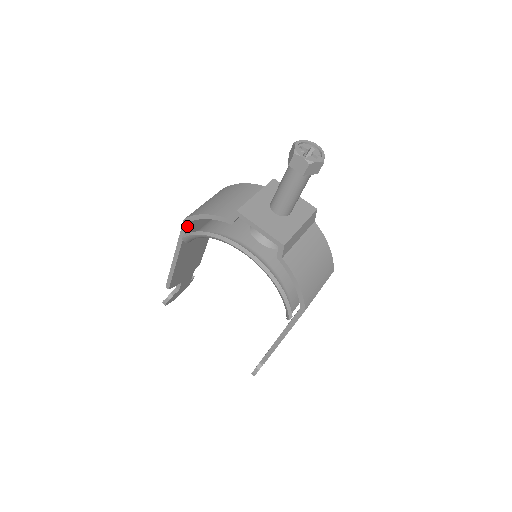
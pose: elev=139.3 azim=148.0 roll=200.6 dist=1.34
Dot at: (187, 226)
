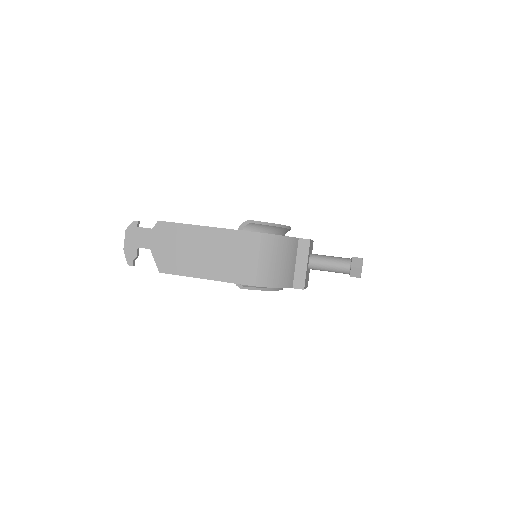
Dot at: (250, 284)
